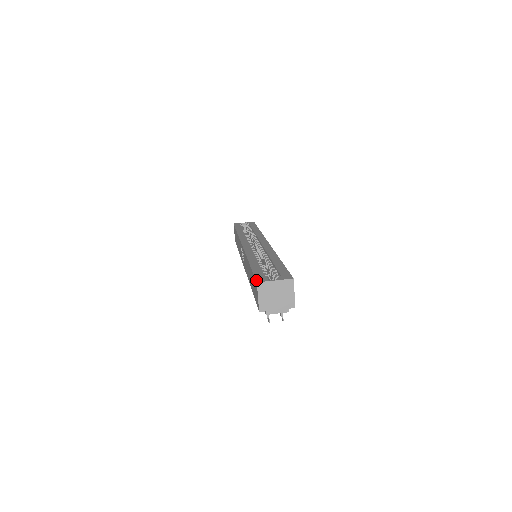
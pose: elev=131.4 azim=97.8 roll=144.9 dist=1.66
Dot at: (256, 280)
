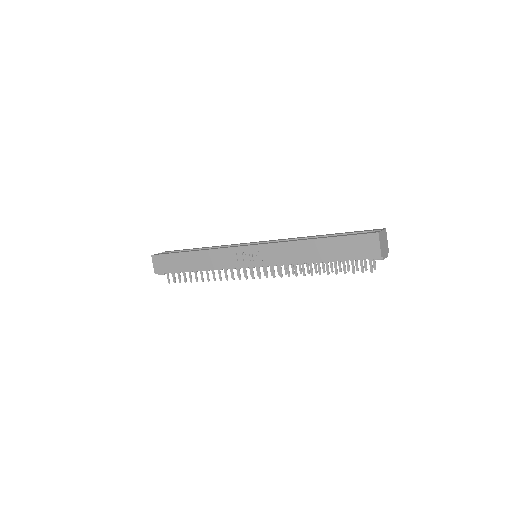
Dot at: (373, 232)
